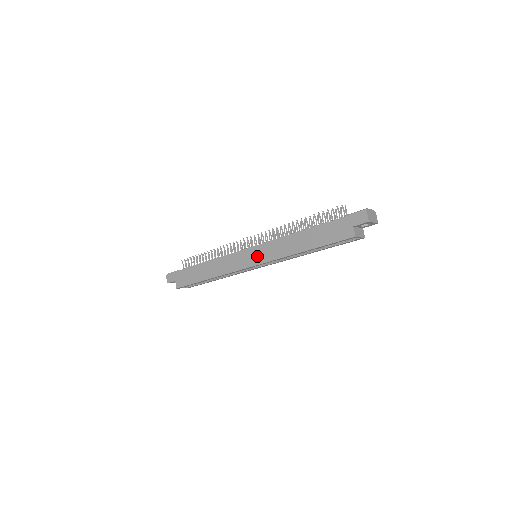
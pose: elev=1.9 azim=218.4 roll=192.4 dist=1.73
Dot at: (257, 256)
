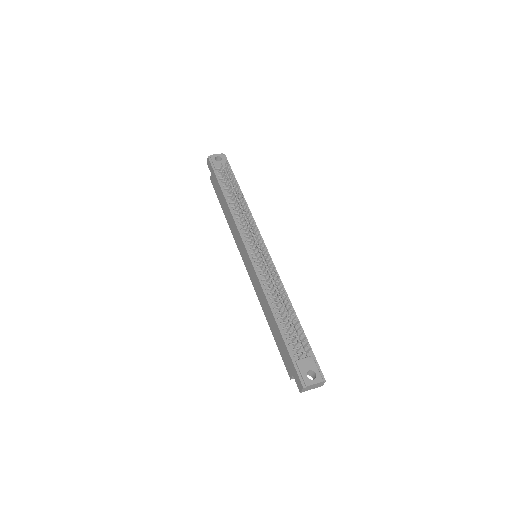
Dot at: (249, 267)
